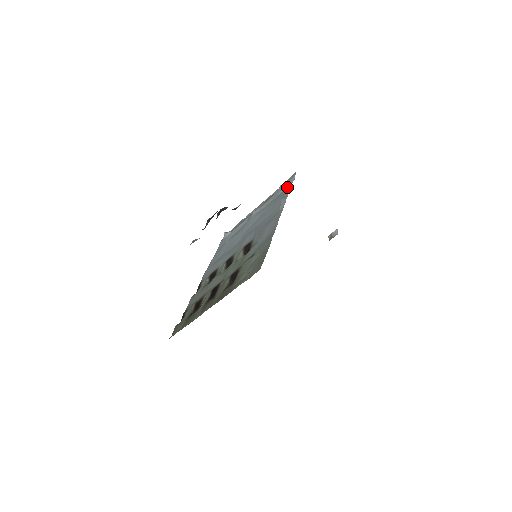
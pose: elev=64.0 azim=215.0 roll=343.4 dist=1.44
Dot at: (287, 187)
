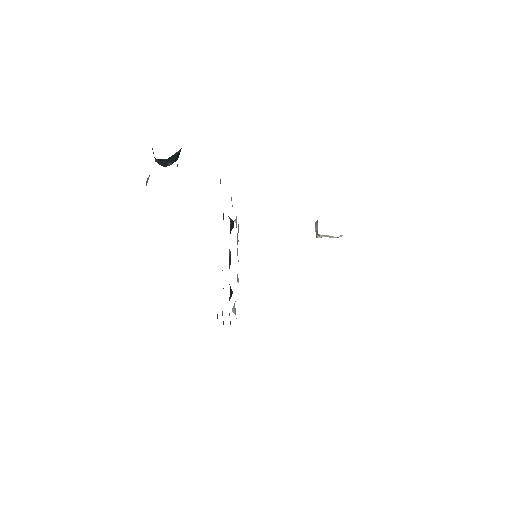
Dot at: occluded
